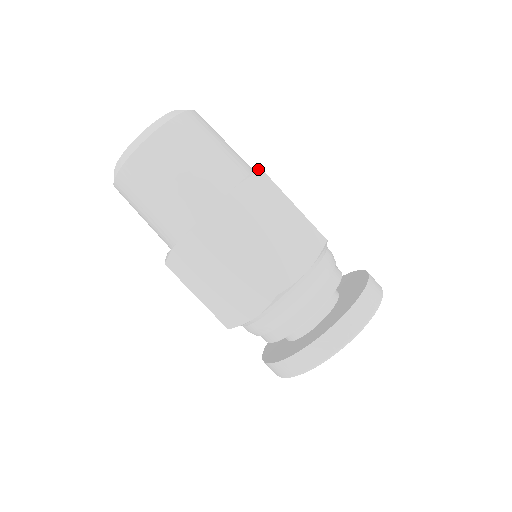
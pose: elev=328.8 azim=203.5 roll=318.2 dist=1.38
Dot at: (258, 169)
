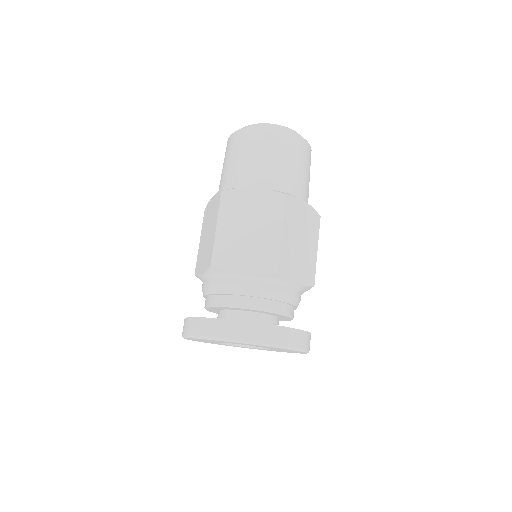
Dot at: occluded
